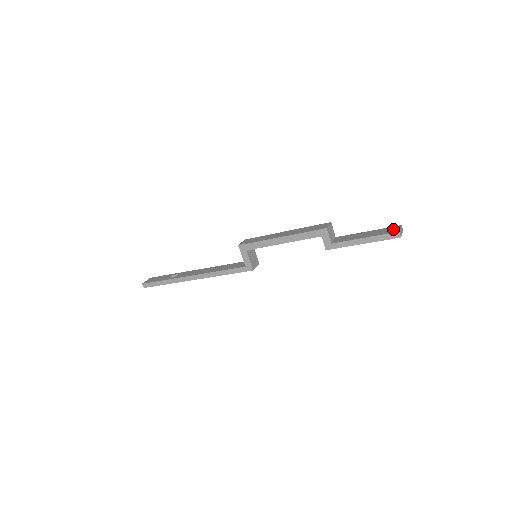
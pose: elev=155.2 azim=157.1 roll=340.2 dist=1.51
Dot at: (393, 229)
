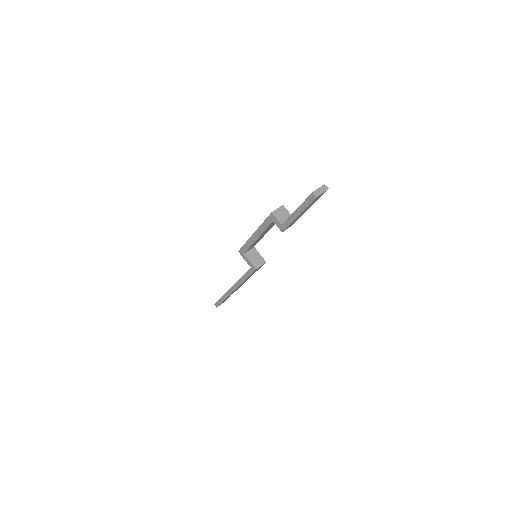
Dot at: occluded
